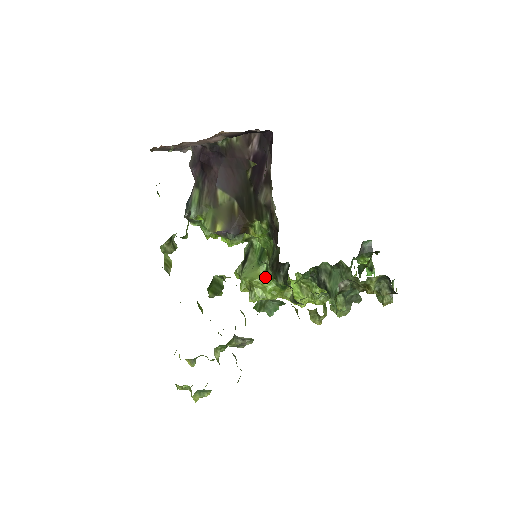
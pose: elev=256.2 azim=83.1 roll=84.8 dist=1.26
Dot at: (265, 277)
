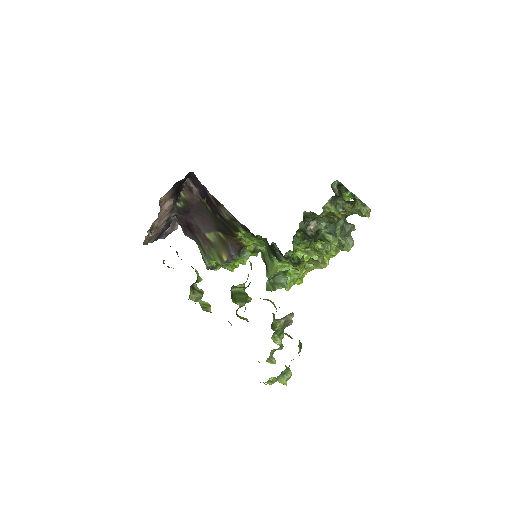
Dot at: (282, 266)
